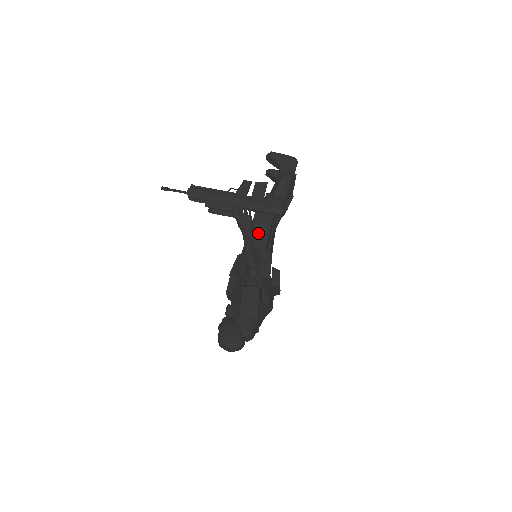
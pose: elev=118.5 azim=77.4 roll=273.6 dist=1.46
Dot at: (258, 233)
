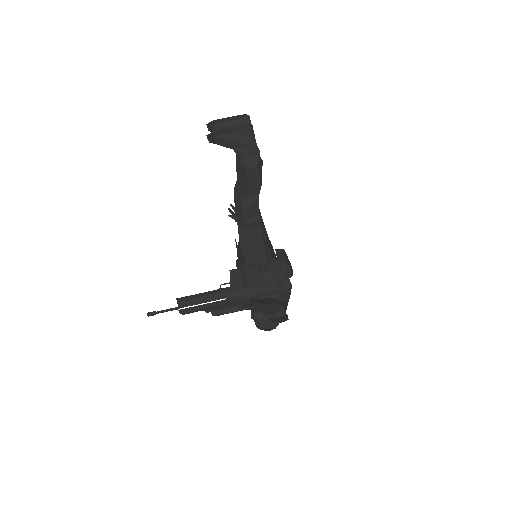
Dot at: (253, 254)
